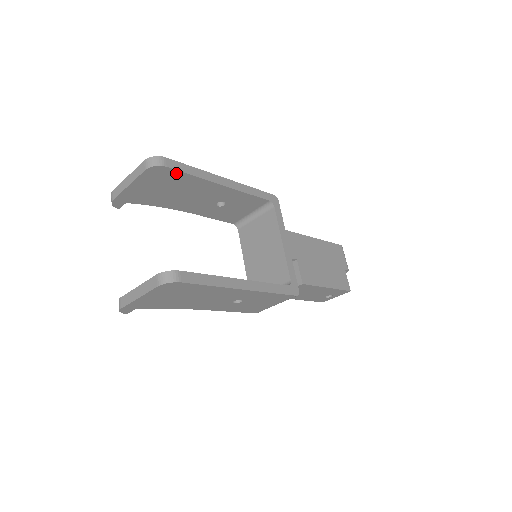
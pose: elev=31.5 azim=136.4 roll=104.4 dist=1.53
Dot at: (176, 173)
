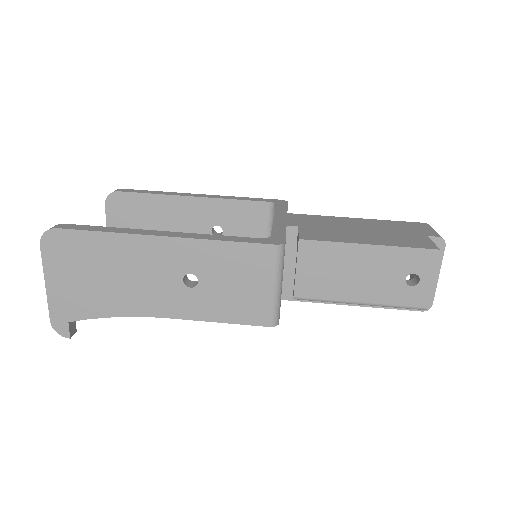
Dot at: (134, 197)
